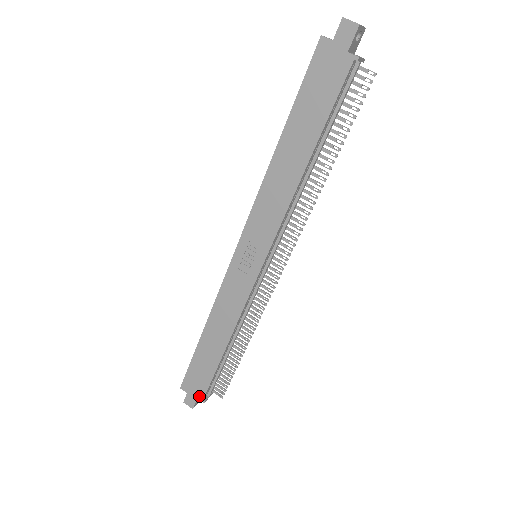
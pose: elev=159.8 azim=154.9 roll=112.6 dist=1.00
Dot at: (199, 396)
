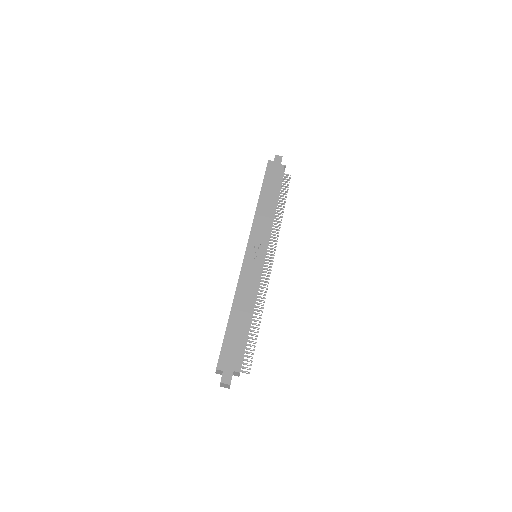
Dot at: (235, 368)
